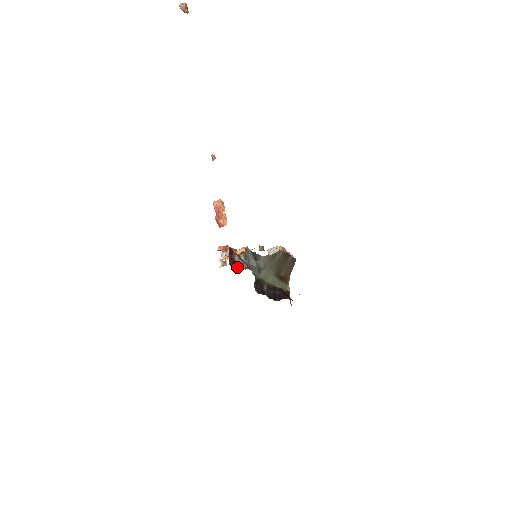
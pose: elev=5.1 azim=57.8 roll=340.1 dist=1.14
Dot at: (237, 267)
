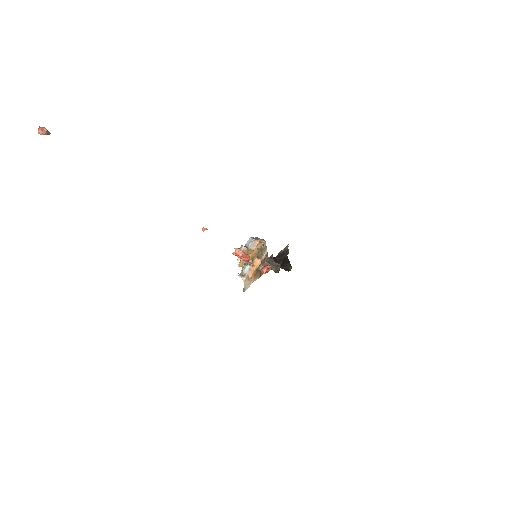
Dot at: occluded
